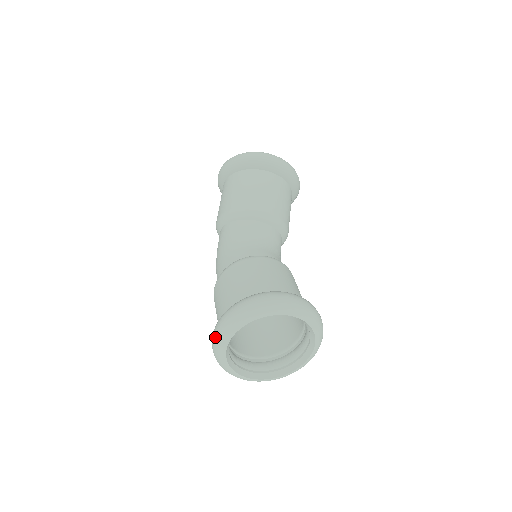
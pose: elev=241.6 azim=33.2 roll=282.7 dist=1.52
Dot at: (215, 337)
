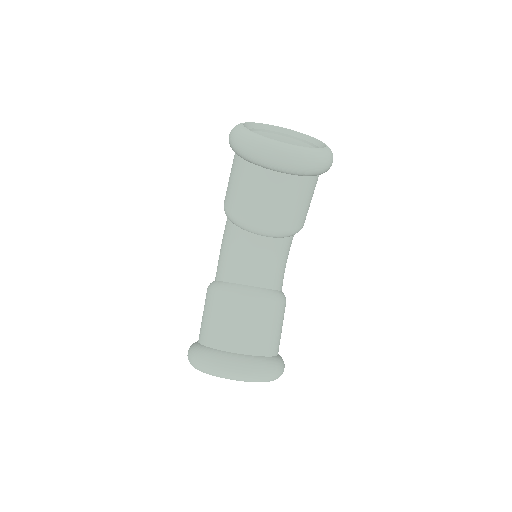
Dot at: occluded
